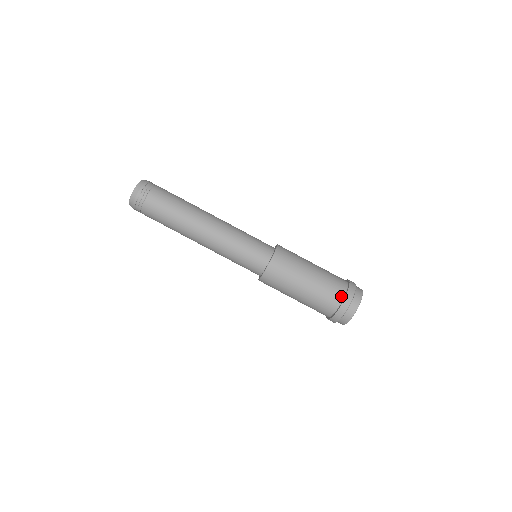
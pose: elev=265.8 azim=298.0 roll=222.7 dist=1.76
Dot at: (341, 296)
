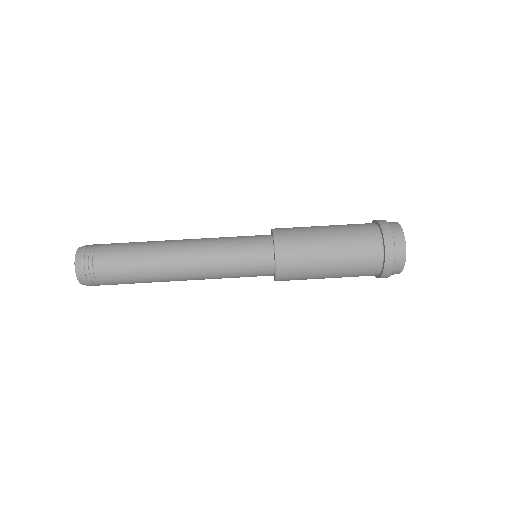
Dot at: (379, 254)
